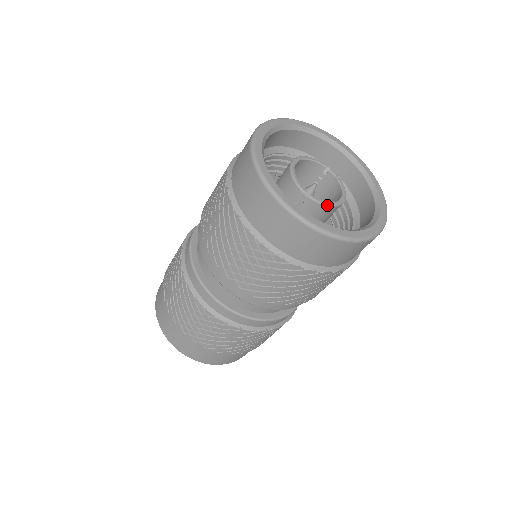
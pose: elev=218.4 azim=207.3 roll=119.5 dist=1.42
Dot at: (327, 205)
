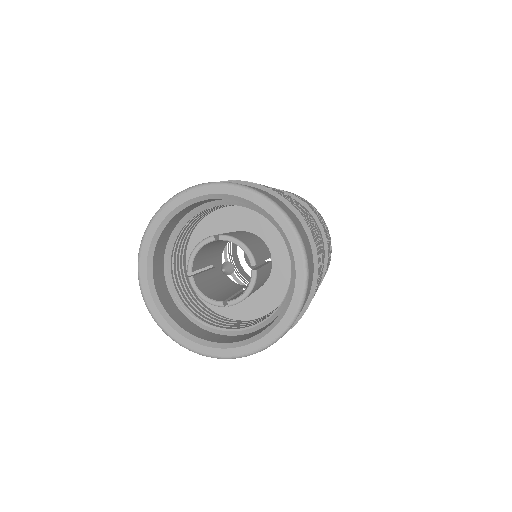
Dot at: (199, 296)
